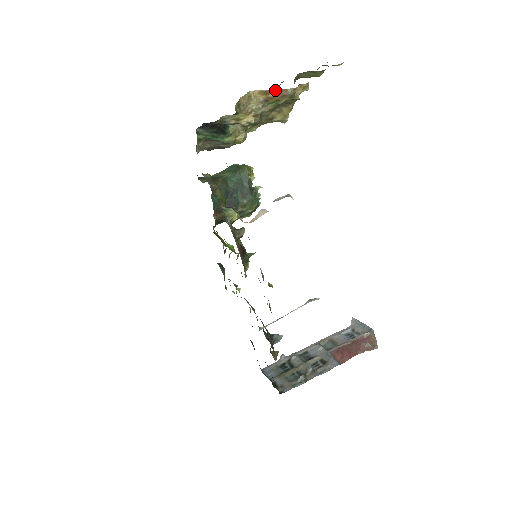
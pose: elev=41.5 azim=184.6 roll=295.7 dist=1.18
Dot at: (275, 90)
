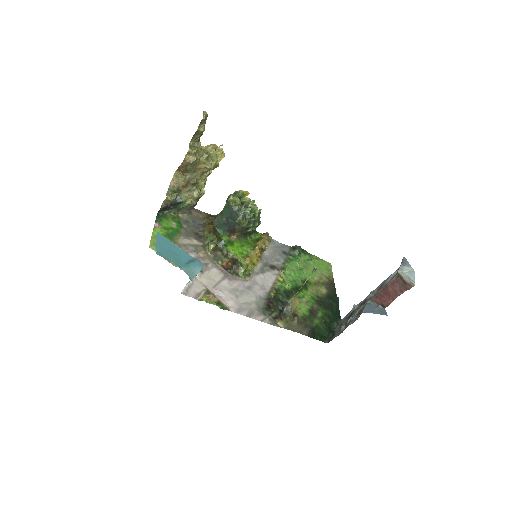
Dot at: (179, 167)
